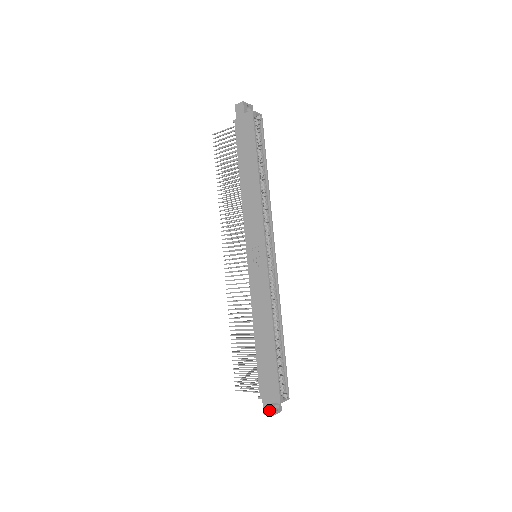
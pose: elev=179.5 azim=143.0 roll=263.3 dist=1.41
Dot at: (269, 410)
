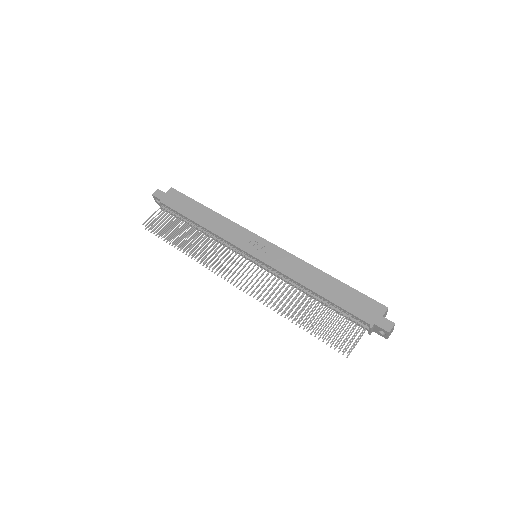
Dot at: (388, 323)
